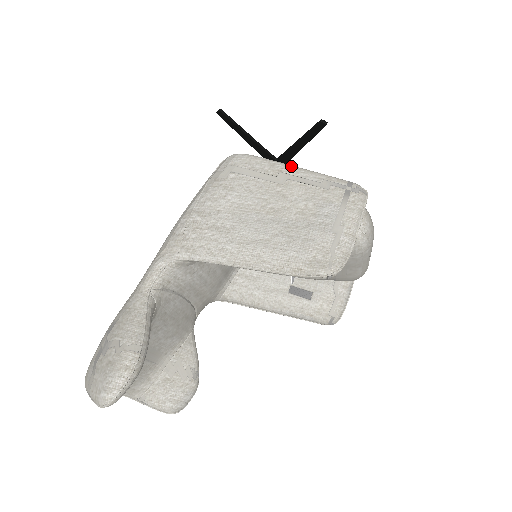
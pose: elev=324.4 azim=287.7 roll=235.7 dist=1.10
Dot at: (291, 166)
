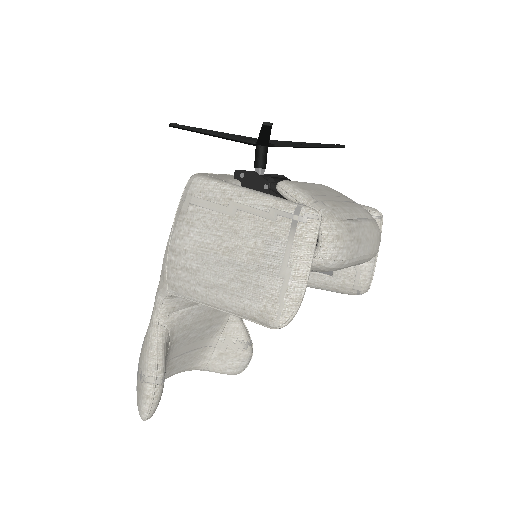
Dot at: (240, 191)
